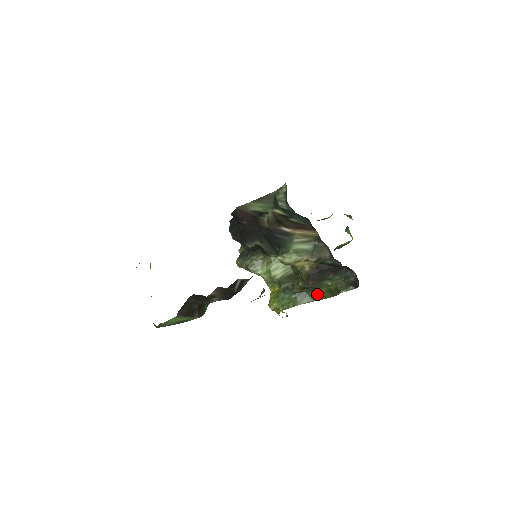
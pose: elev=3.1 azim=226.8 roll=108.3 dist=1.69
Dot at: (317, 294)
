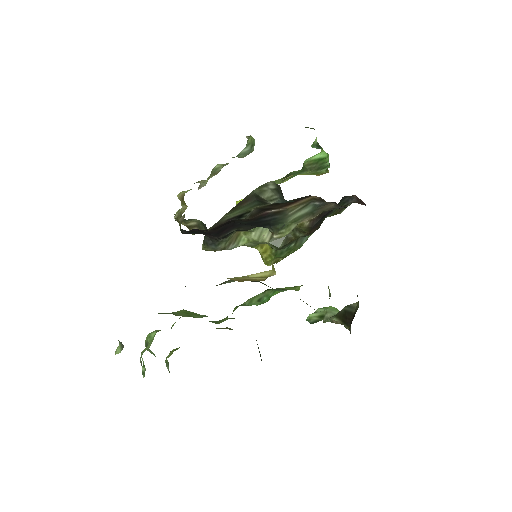
Dot at: occluded
